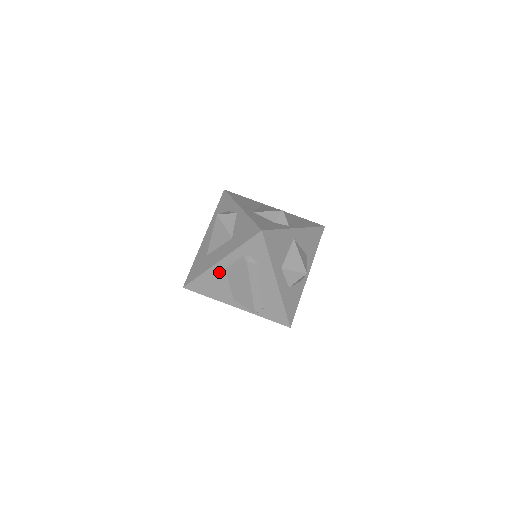
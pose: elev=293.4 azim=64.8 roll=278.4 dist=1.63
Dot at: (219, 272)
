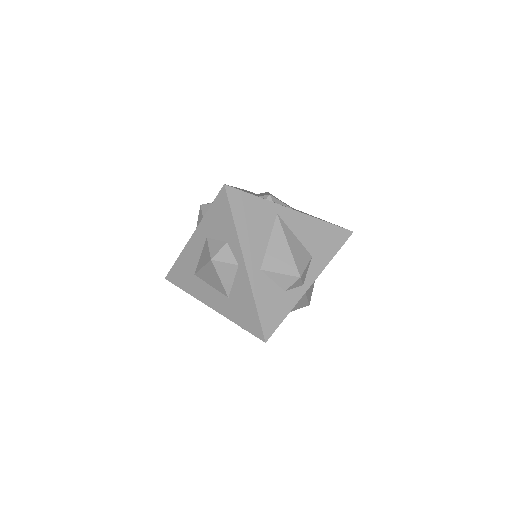
Dot at: occluded
